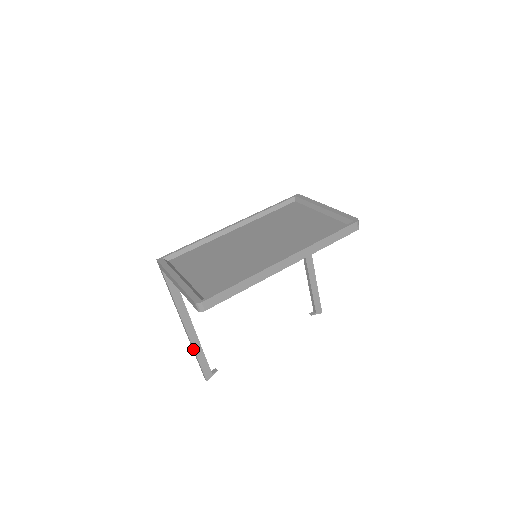
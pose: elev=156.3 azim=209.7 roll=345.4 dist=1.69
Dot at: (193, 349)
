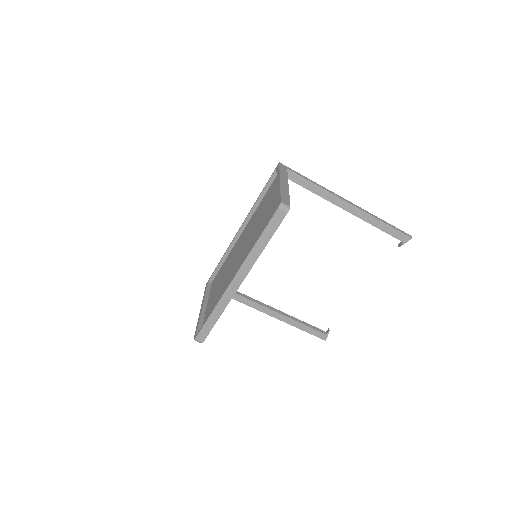
Dot at: (291, 325)
